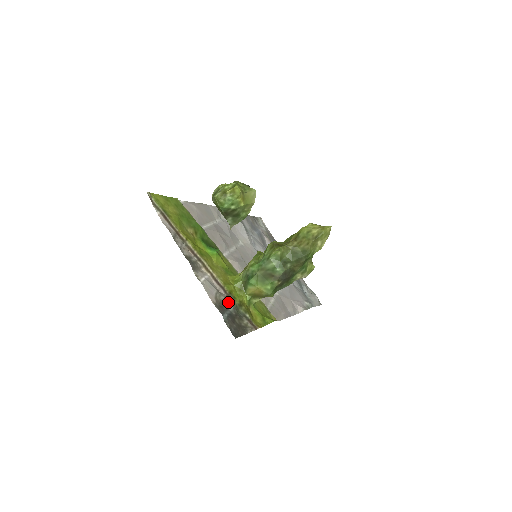
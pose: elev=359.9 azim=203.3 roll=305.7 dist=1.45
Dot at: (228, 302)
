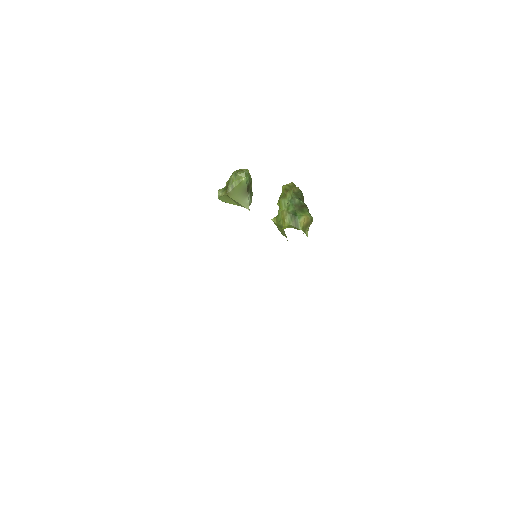
Dot at: occluded
